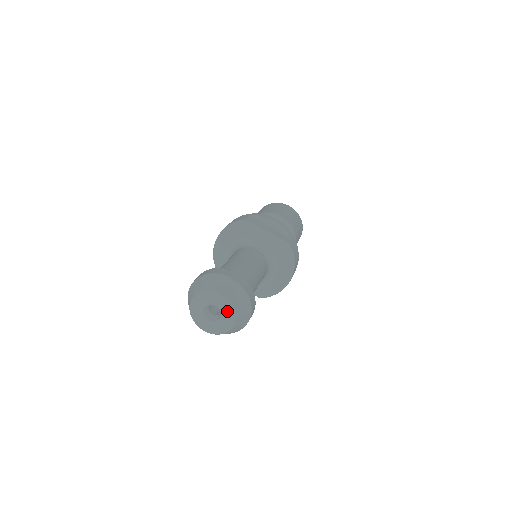
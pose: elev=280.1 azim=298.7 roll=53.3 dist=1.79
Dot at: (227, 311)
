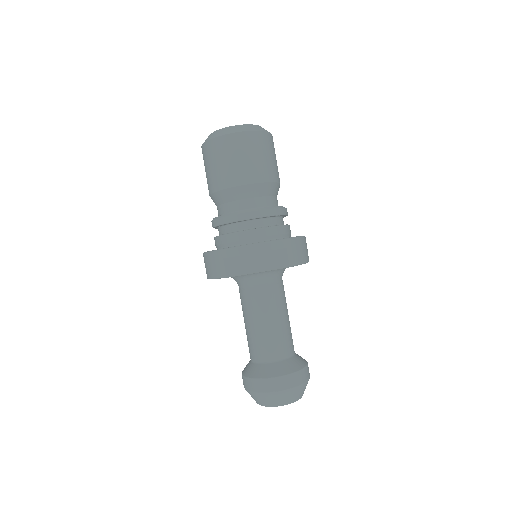
Dot at: occluded
